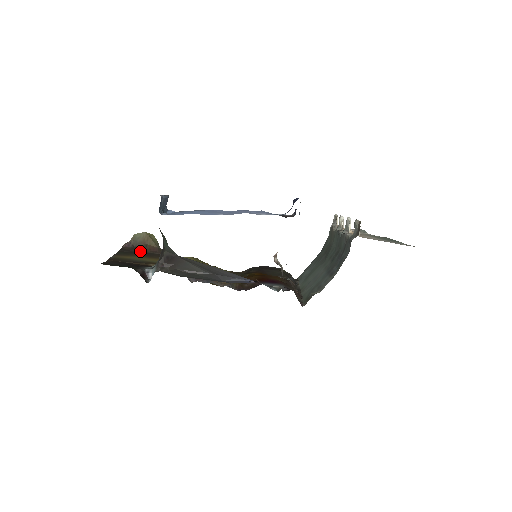
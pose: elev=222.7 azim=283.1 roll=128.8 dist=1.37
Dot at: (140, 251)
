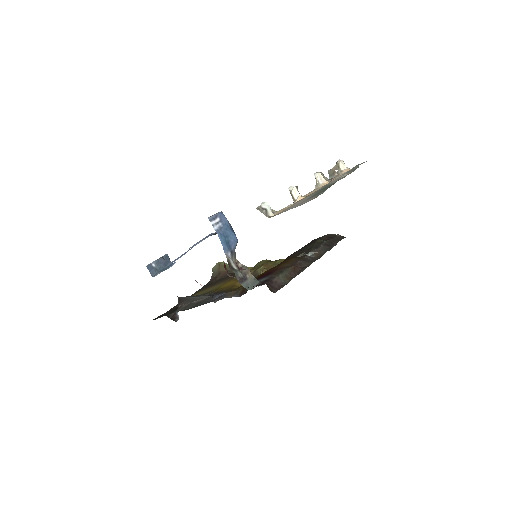
Dot at: (216, 280)
